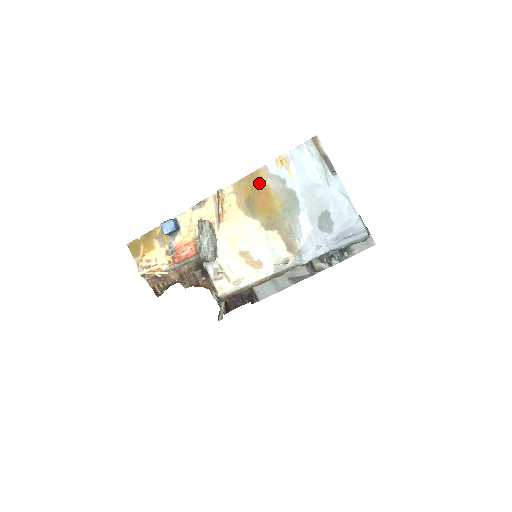
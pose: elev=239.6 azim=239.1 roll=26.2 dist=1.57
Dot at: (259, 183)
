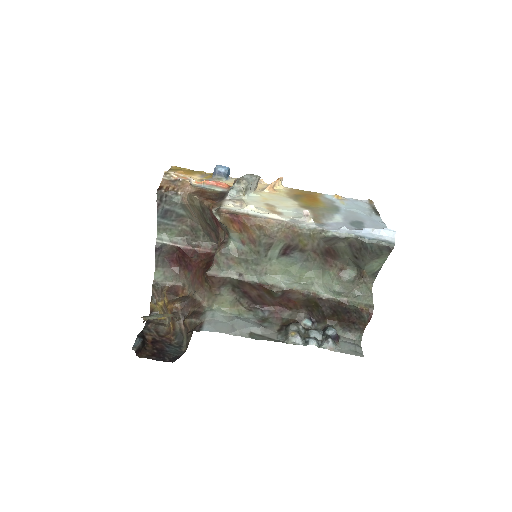
Dot at: (313, 195)
